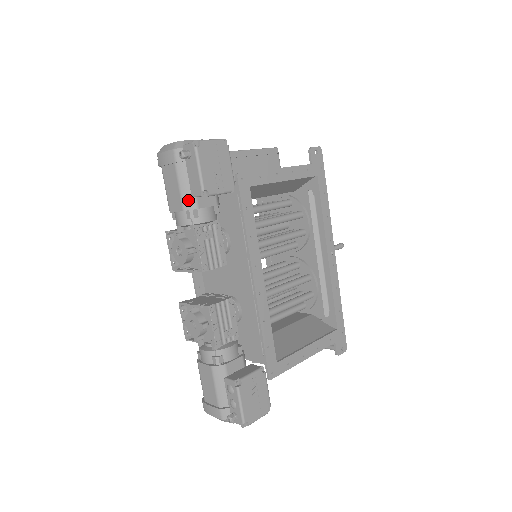
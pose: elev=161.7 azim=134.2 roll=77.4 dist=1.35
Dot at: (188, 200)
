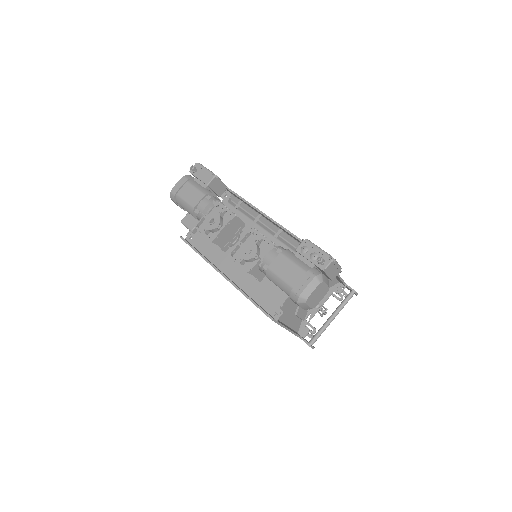
Dot at: (205, 191)
